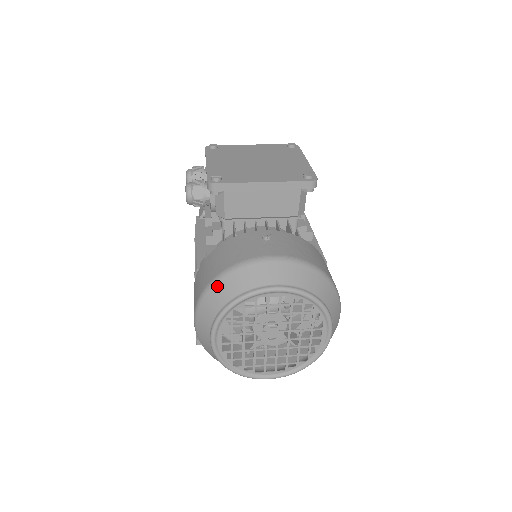
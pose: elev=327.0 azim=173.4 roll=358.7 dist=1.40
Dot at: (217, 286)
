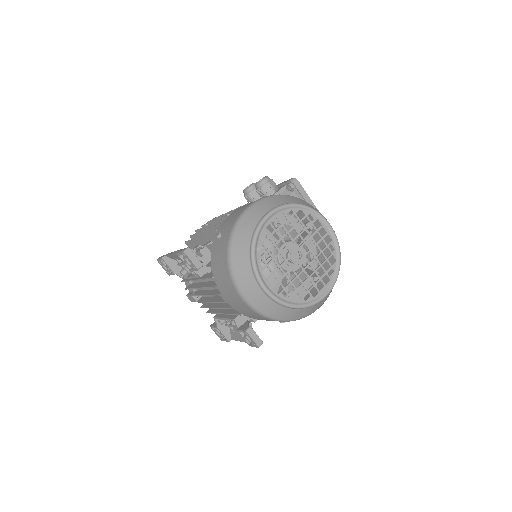
Dot at: (292, 197)
